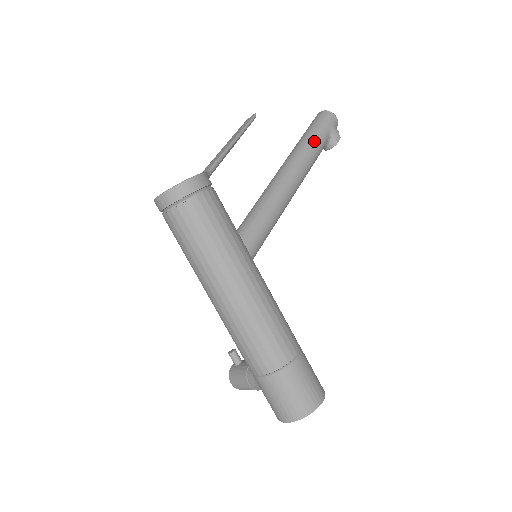
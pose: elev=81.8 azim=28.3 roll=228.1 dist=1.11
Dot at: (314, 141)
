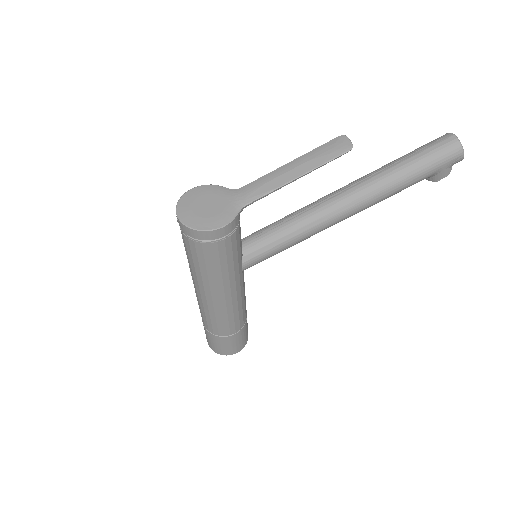
Dot at: (404, 183)
